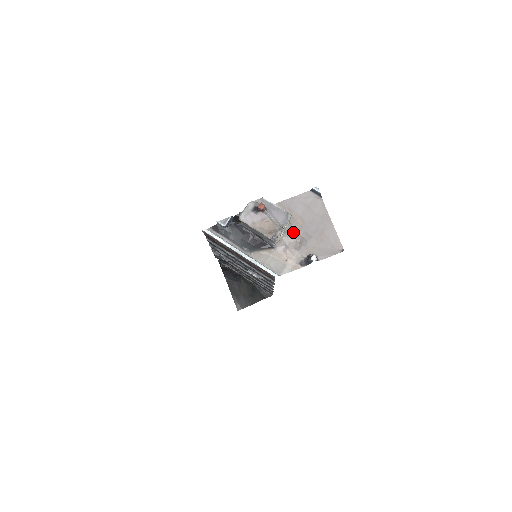
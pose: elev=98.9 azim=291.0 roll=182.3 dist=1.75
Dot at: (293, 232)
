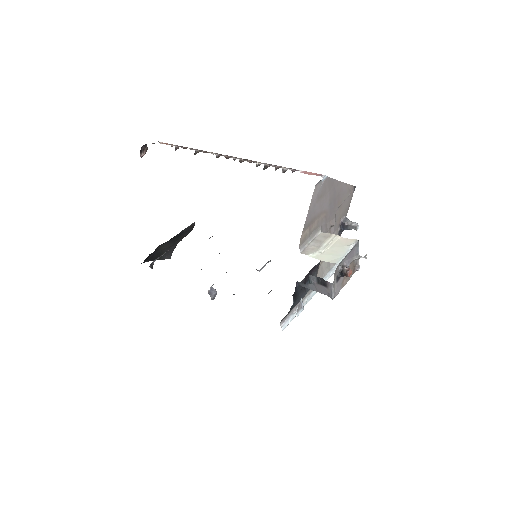
Dot at: (324, 229)
